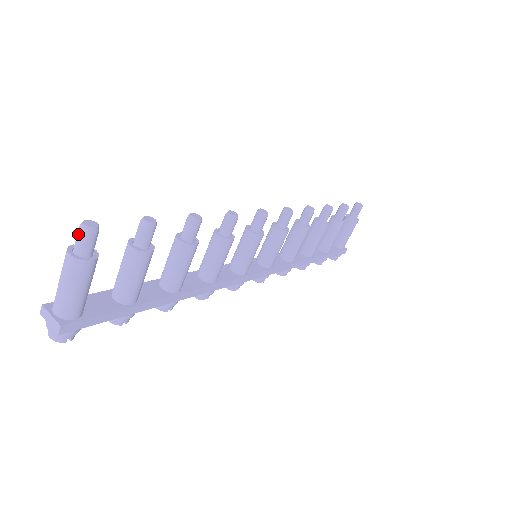
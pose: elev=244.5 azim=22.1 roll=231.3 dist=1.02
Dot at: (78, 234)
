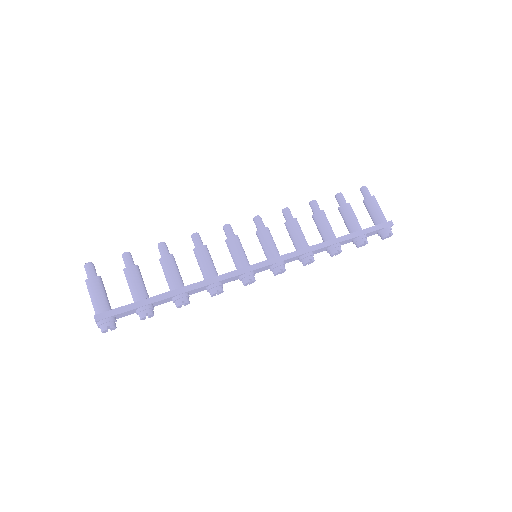
Dot at: occluded
